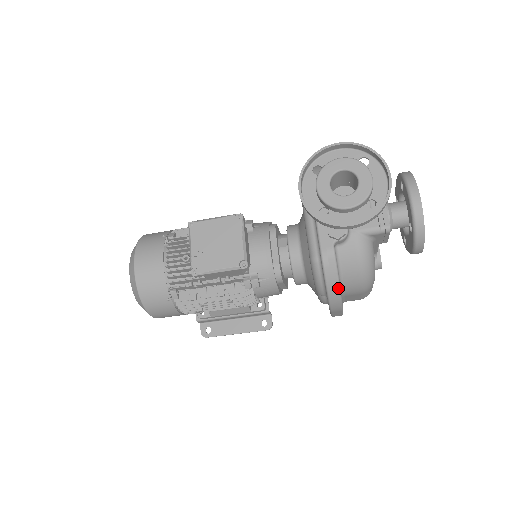
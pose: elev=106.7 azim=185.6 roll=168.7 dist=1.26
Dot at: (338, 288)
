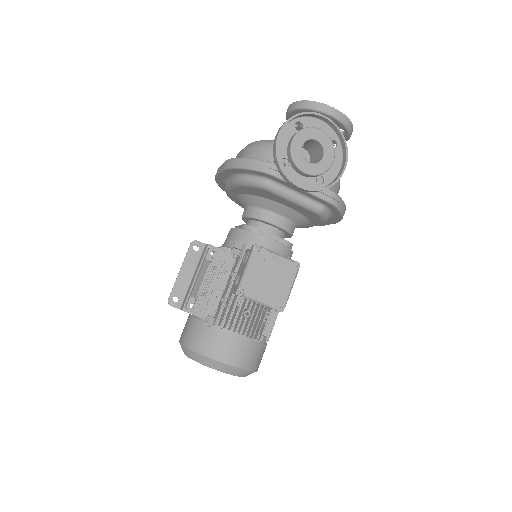
Dot at: (345, 207)
